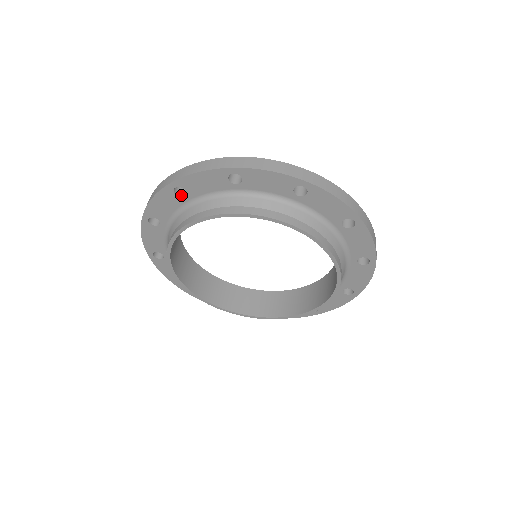
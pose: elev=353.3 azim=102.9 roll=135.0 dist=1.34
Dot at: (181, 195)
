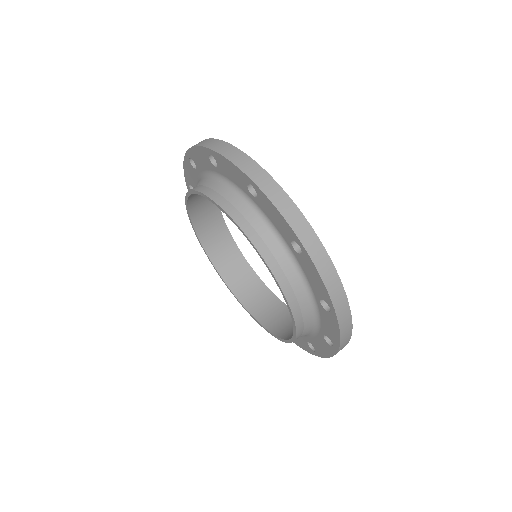
Dot at: occluded
